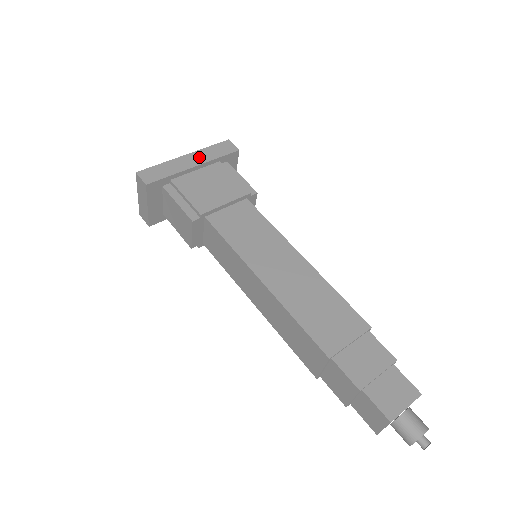
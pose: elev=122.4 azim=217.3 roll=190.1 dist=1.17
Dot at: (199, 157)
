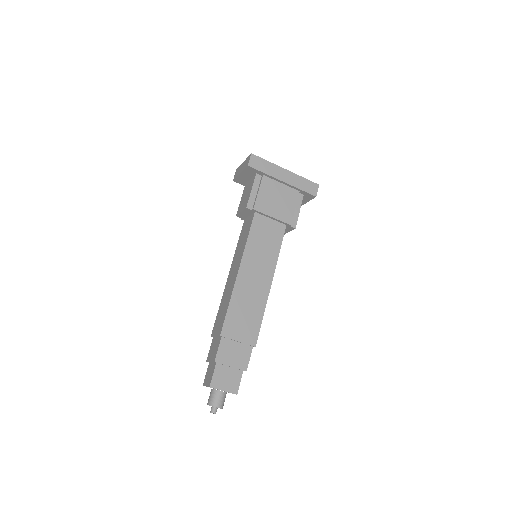
Dot at: (291, 178)
